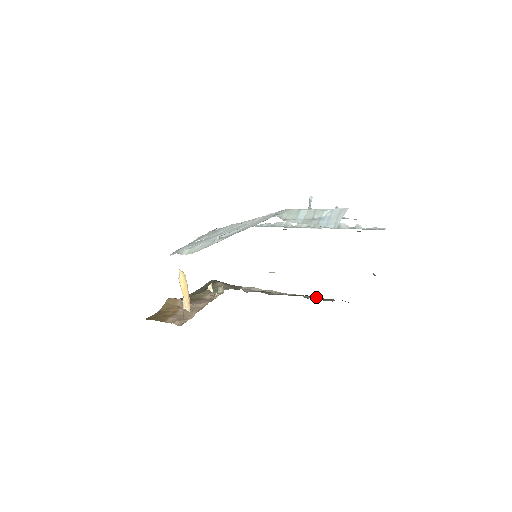
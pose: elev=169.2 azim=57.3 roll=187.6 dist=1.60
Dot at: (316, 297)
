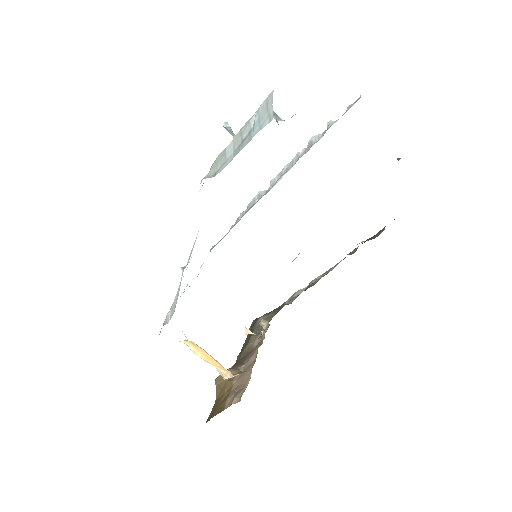
Dot at: occluded
